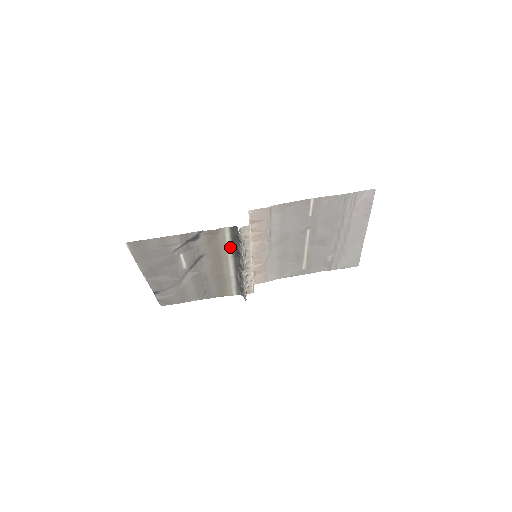
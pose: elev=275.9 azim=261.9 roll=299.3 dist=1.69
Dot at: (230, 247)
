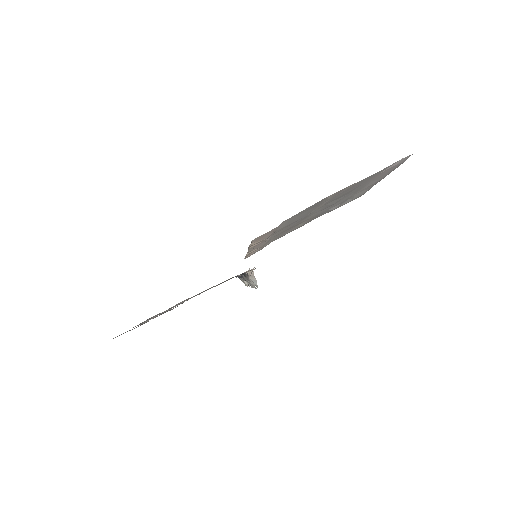
Dot at: occluded
